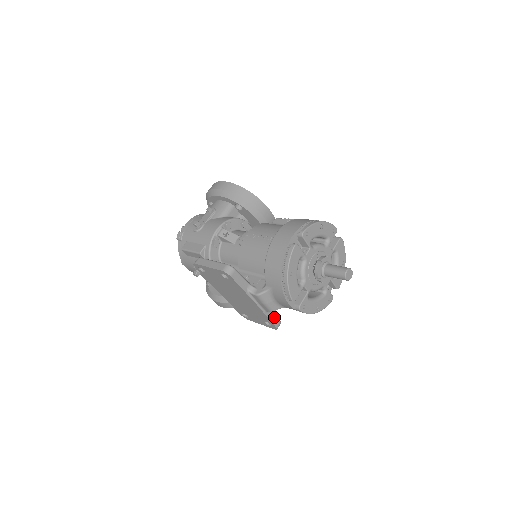
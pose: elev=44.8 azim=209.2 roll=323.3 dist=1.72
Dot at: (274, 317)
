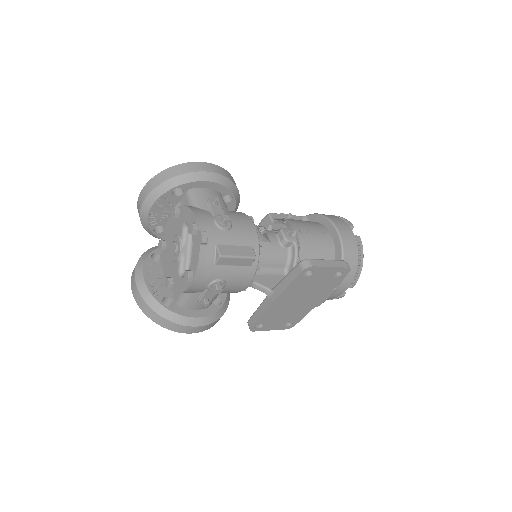
Dot at: occluded
